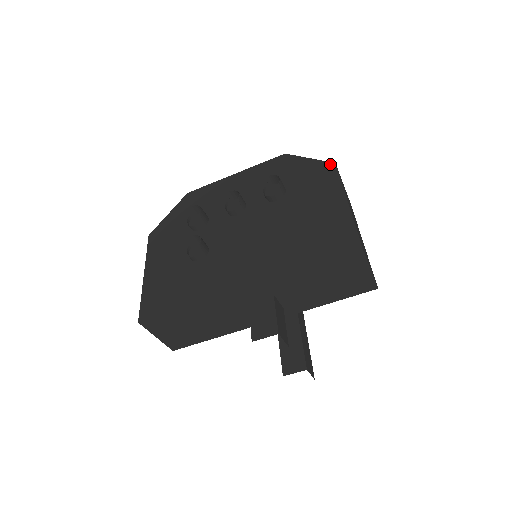
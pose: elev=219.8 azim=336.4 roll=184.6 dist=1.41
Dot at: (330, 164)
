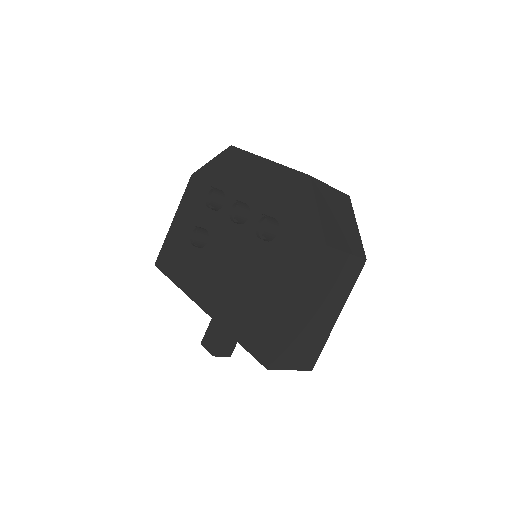
Dot at: (322, 241)
